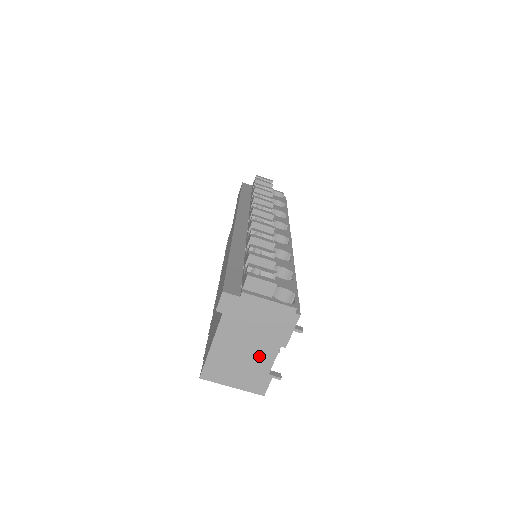
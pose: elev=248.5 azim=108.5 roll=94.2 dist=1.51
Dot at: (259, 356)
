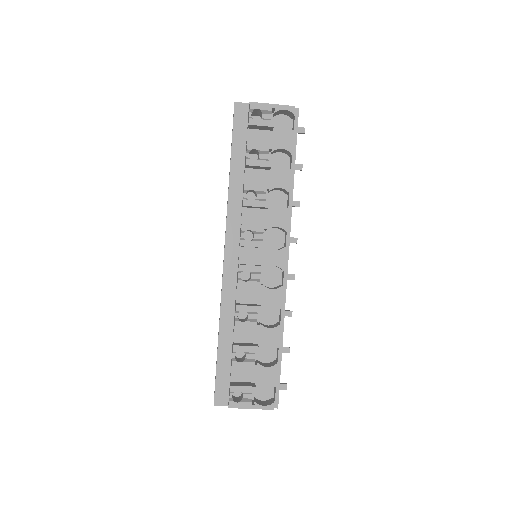
Dot at: occluded
